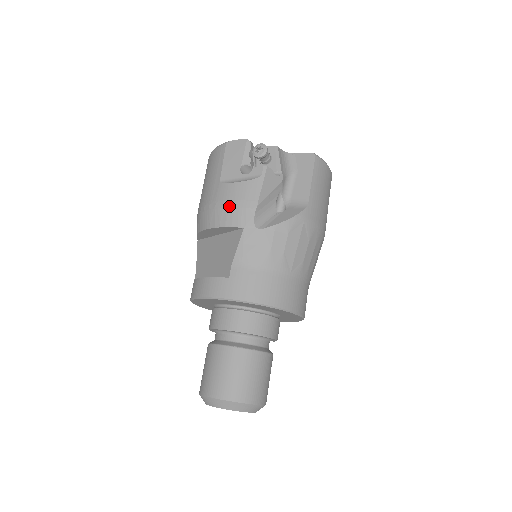
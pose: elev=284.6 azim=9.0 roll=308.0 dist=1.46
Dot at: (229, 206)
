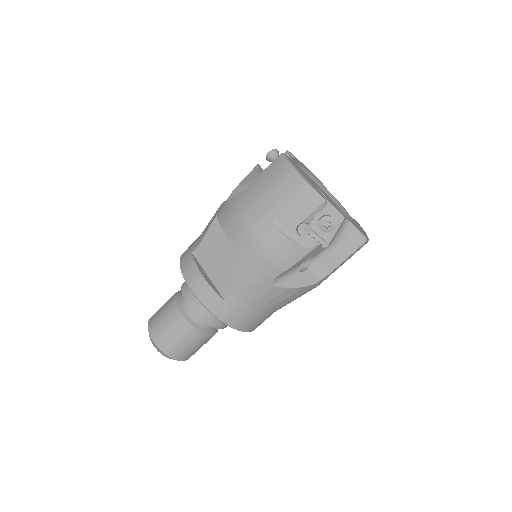
Dot at: (265, 253)
